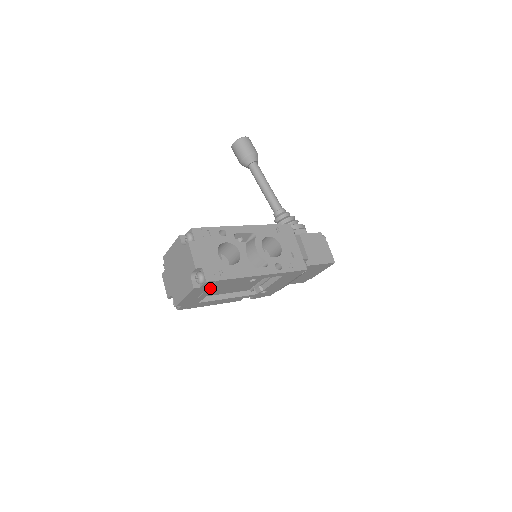
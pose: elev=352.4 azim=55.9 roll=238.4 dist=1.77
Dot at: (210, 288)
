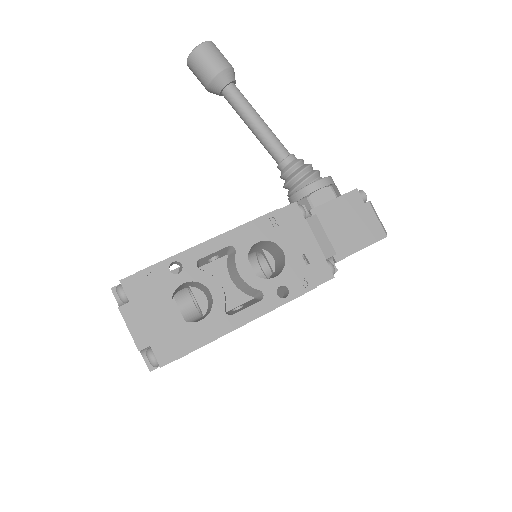
Dot at: occluded
